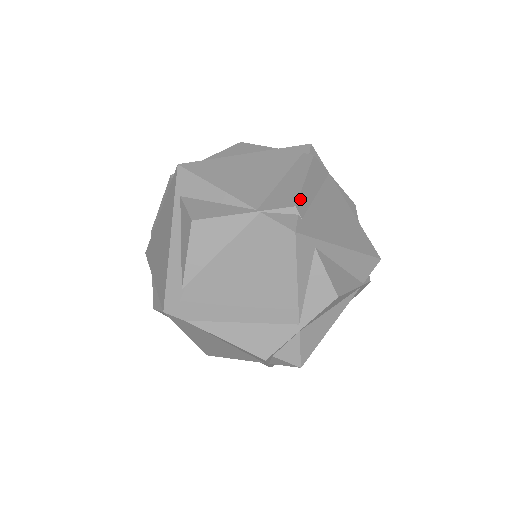
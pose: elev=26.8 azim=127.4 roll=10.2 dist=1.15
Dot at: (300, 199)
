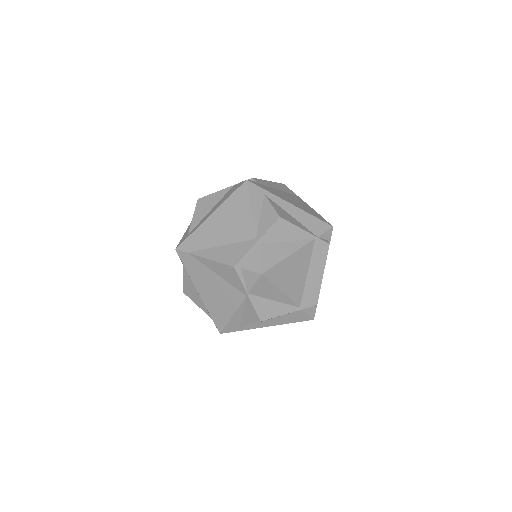
Dot at: (259, 180)
